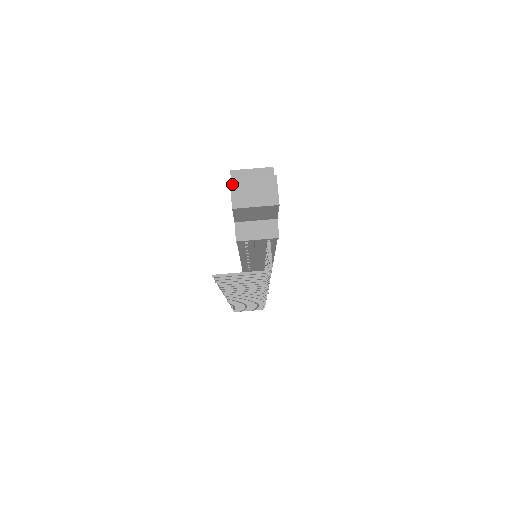
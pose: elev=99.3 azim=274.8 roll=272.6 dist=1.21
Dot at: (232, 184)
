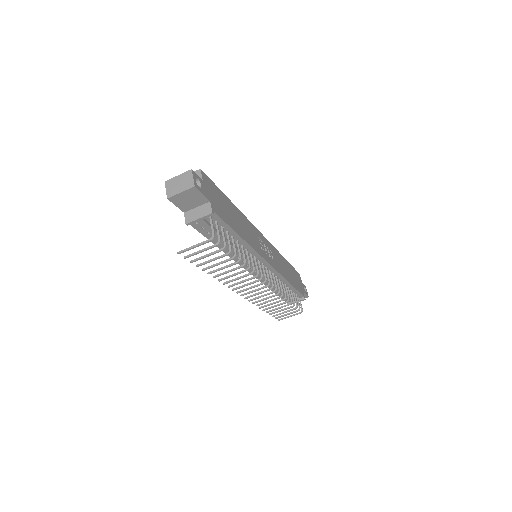
Dot at: (166, 184)
